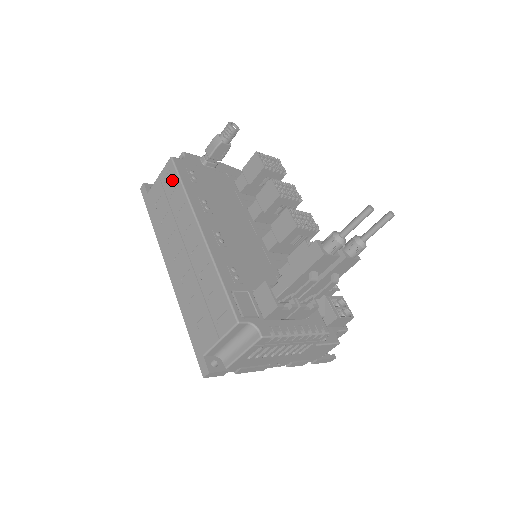
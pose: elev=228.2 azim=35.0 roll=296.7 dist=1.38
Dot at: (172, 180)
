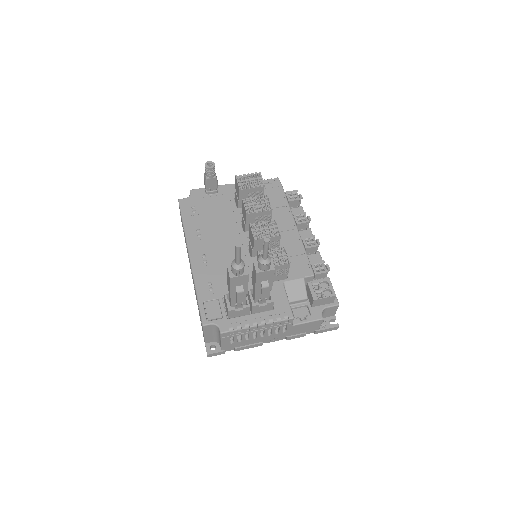
Dot at: occluded
